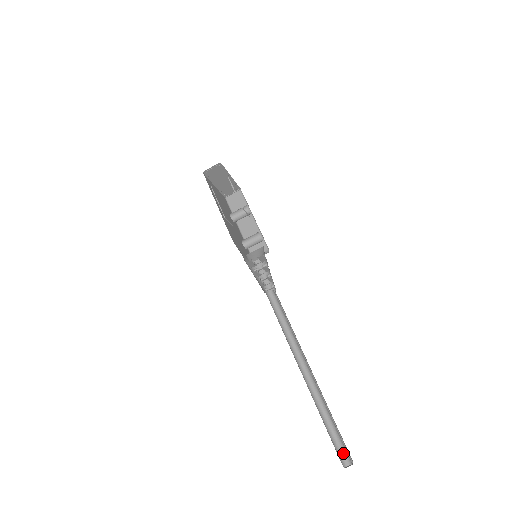
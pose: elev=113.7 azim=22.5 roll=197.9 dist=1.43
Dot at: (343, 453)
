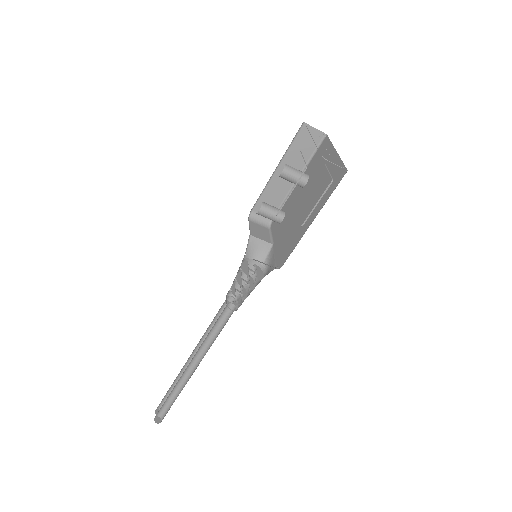
Dot at: (162, 411)
